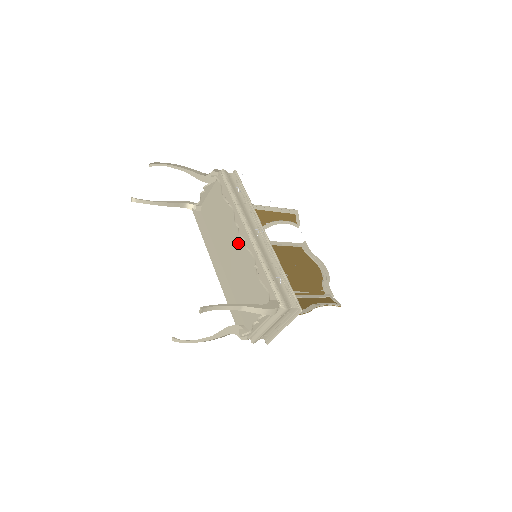
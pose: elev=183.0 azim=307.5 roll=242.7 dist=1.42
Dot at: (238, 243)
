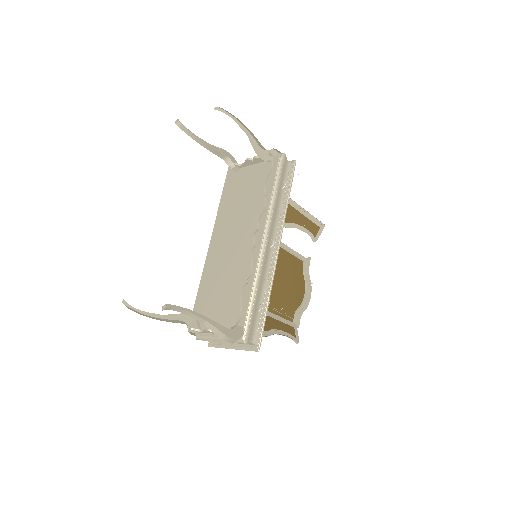
Dot at: (247, 240)
